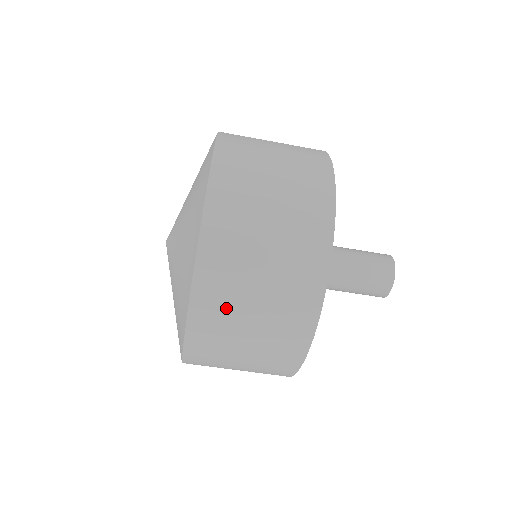
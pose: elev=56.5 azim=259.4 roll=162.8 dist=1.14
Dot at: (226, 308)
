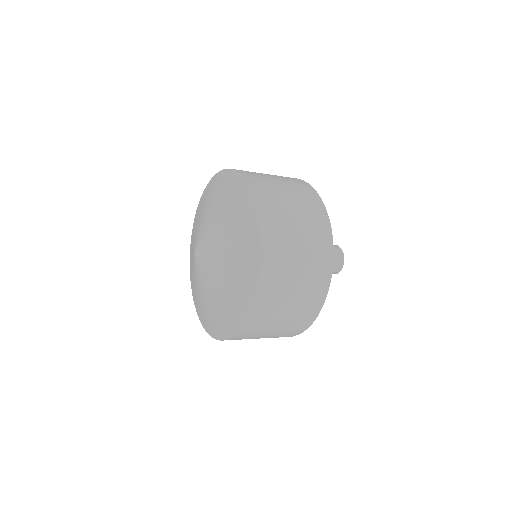
Dot at: occluded
